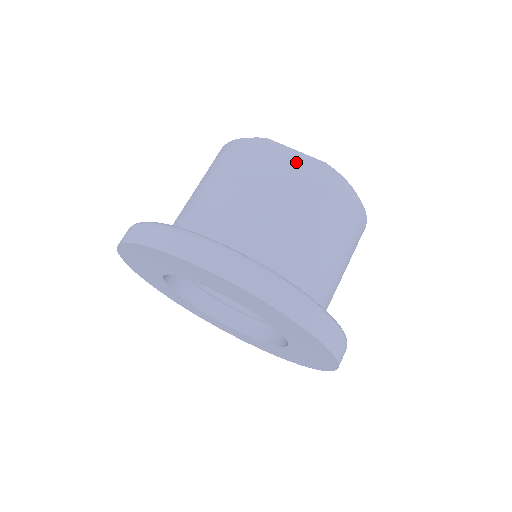
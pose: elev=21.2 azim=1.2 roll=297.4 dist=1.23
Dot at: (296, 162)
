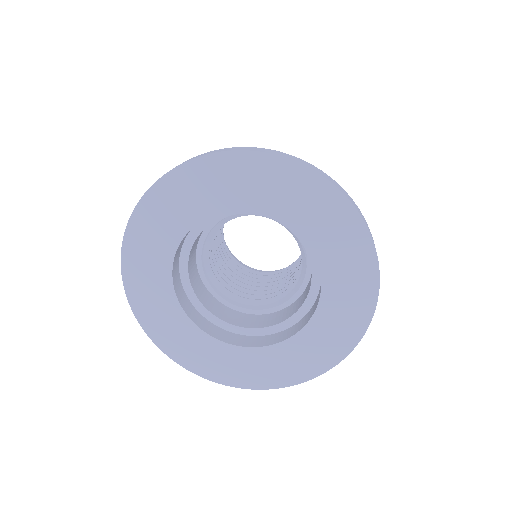
Dot at: occluded
